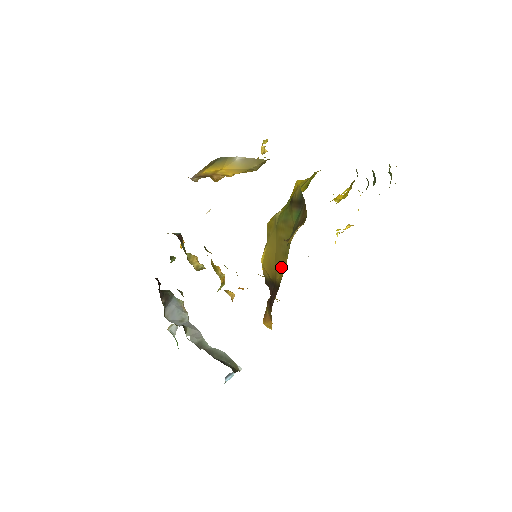
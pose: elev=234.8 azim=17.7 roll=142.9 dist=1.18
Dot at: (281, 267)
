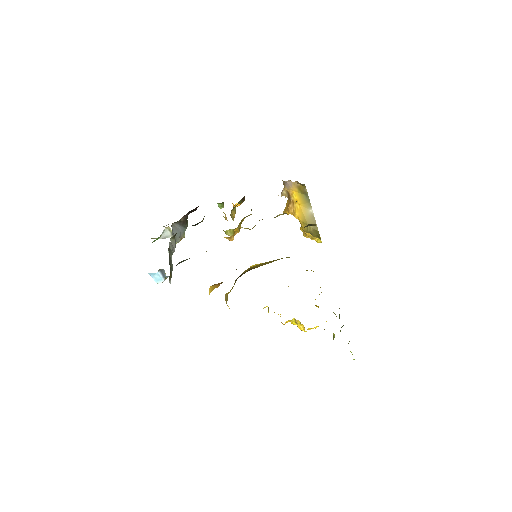
Dot at: occluded
